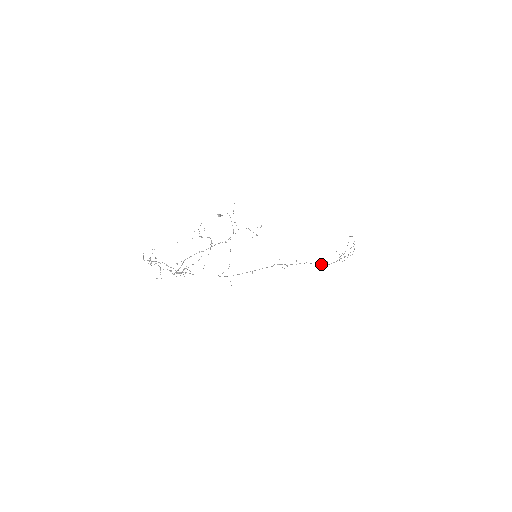
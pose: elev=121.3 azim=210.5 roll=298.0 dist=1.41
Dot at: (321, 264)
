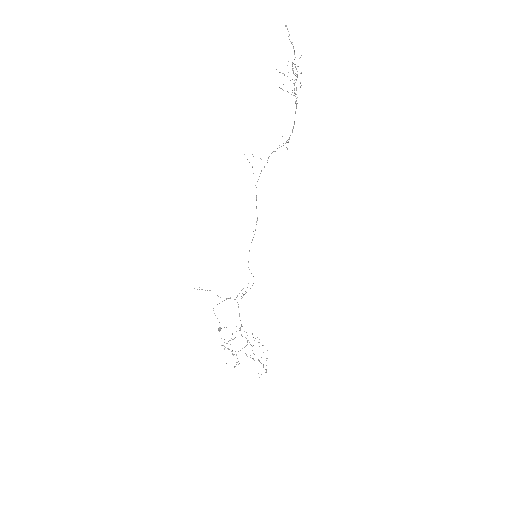
Dot at: occluded
